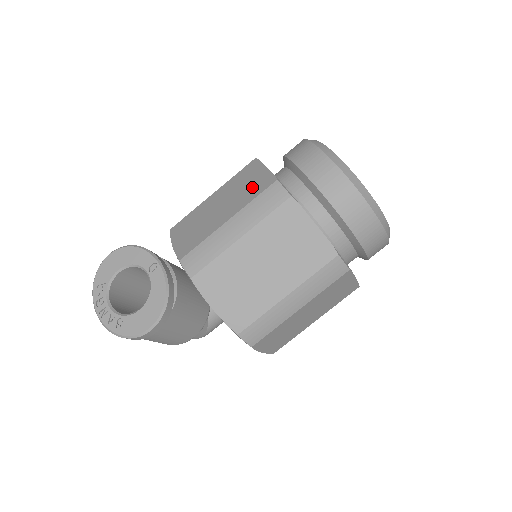
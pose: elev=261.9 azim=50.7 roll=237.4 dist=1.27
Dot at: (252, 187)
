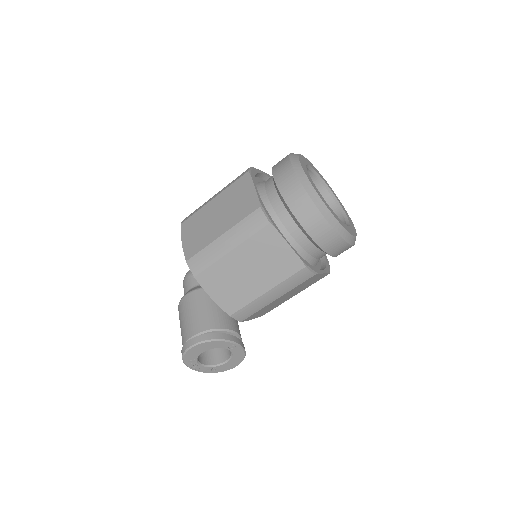
Dot at: (280, 264)
